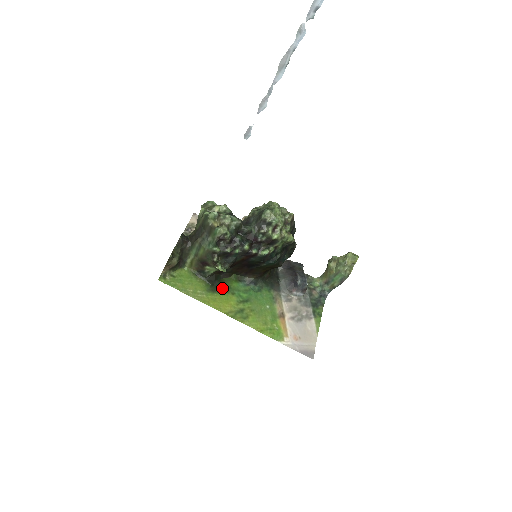
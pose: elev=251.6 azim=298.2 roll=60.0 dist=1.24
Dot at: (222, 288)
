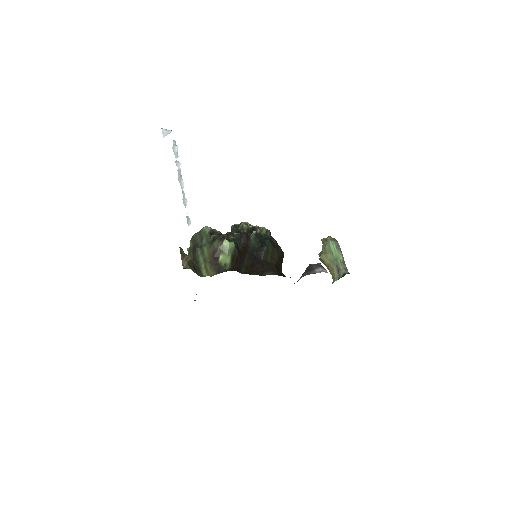
Dot at: occluded
